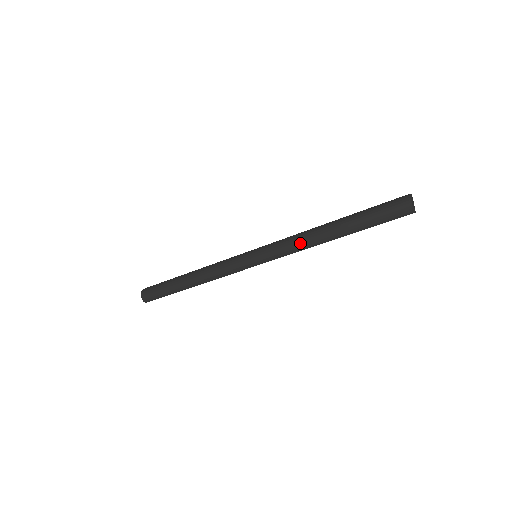
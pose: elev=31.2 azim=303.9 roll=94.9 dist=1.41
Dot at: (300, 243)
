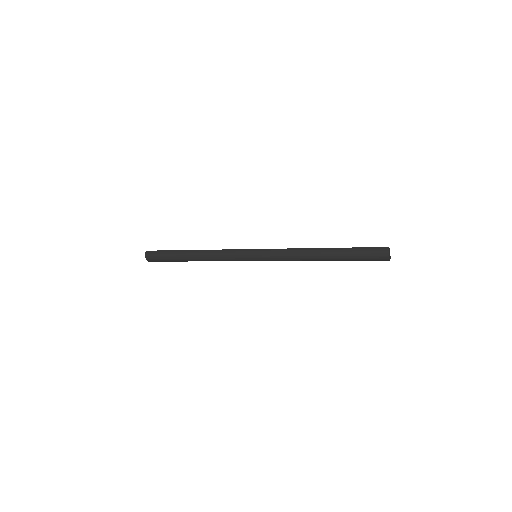
Dot at: occluded
